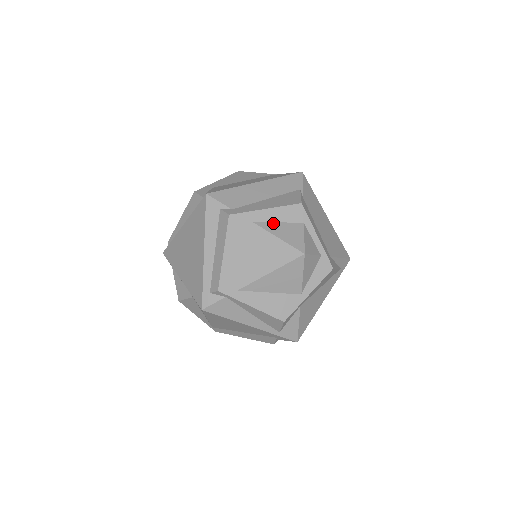
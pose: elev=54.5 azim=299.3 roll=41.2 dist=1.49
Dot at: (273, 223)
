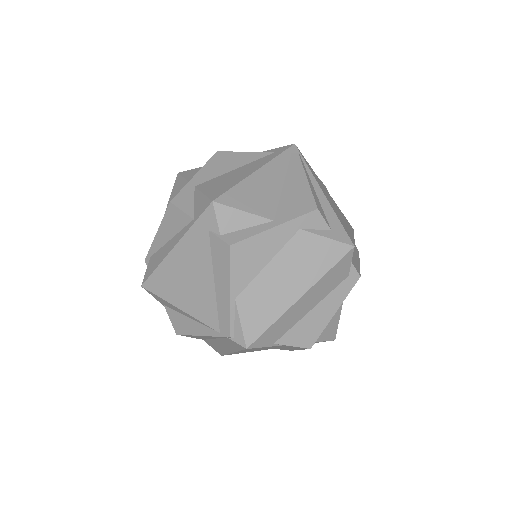
Dot at: occluded
